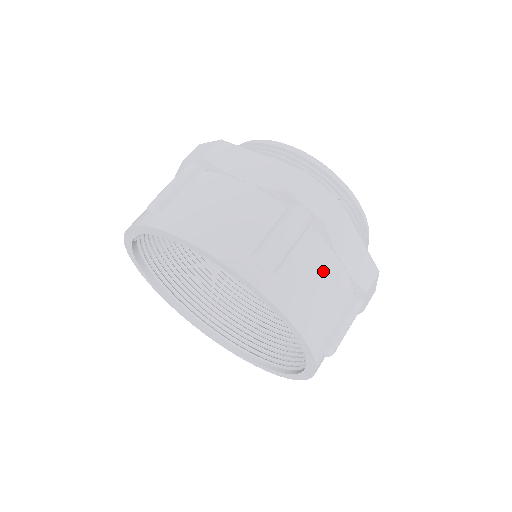
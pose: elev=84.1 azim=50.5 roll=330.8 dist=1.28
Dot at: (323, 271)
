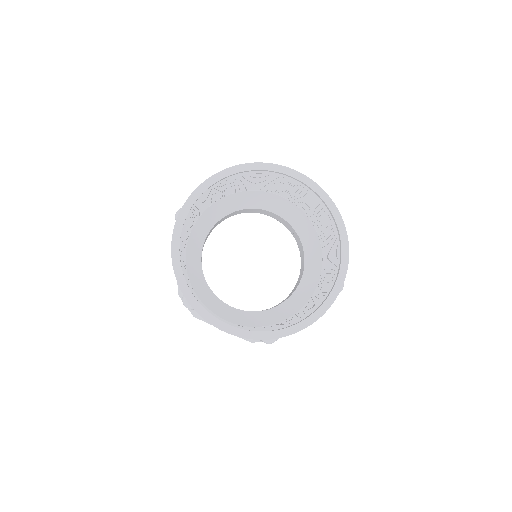
Dot at: occluded
